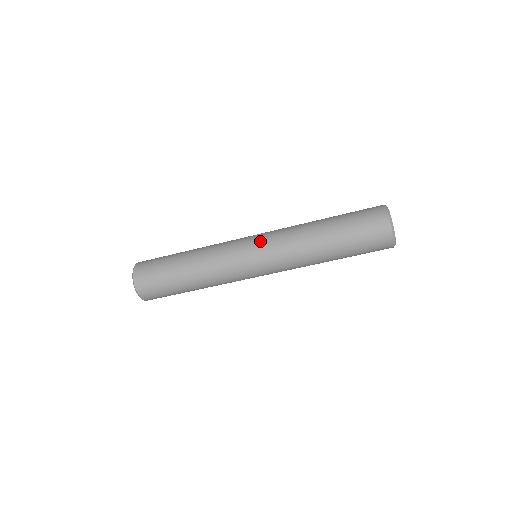
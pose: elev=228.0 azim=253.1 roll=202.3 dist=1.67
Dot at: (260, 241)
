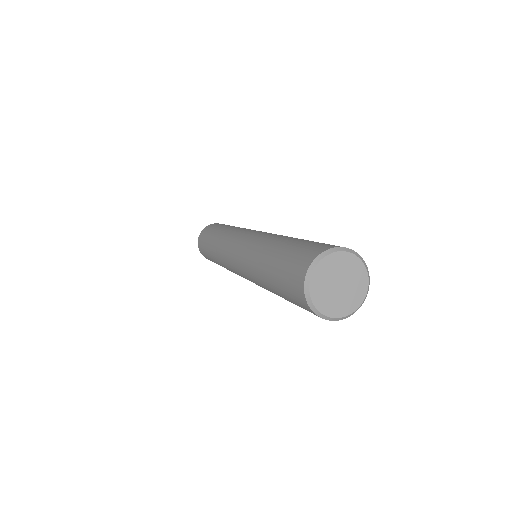
Dot at: (240, 244)
